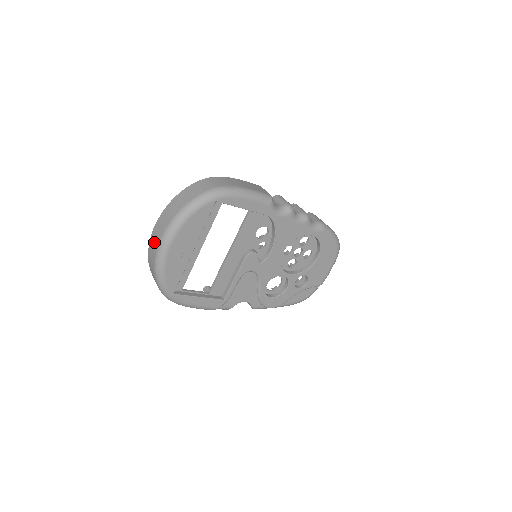
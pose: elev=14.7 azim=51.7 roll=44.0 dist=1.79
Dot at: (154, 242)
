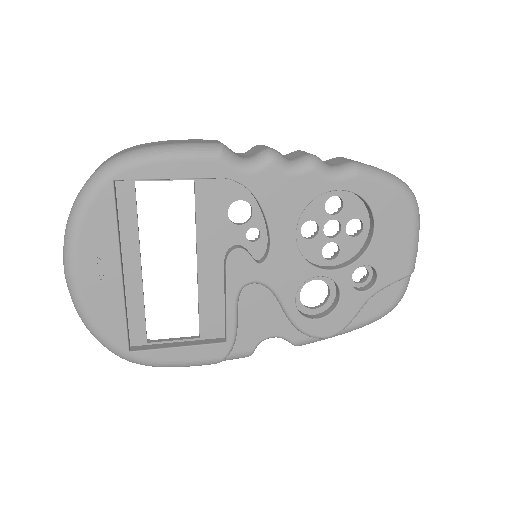
Dot at: occluded
